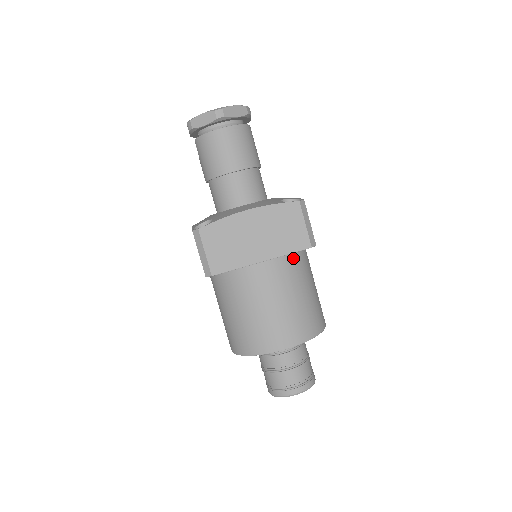
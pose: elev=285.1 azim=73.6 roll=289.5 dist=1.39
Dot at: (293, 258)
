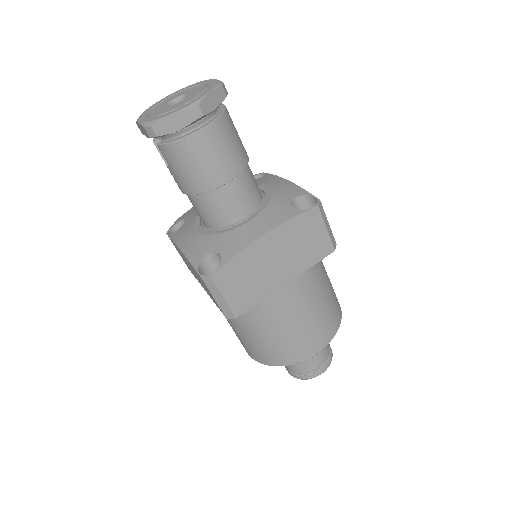
Dot at: occluded
